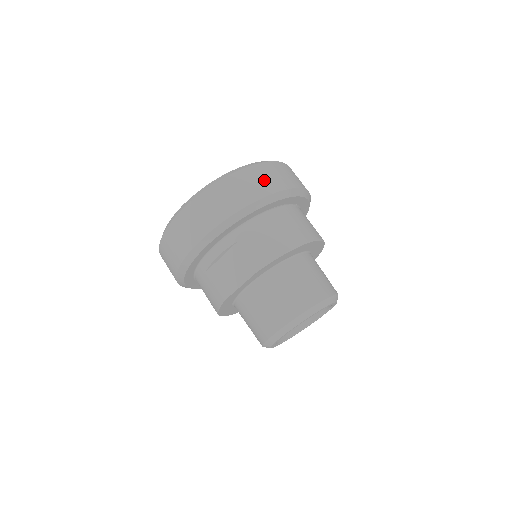
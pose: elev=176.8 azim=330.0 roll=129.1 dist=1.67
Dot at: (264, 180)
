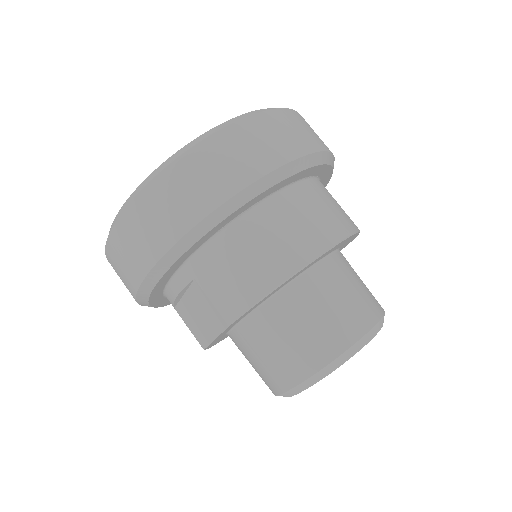
Dot at: (213, 174)
